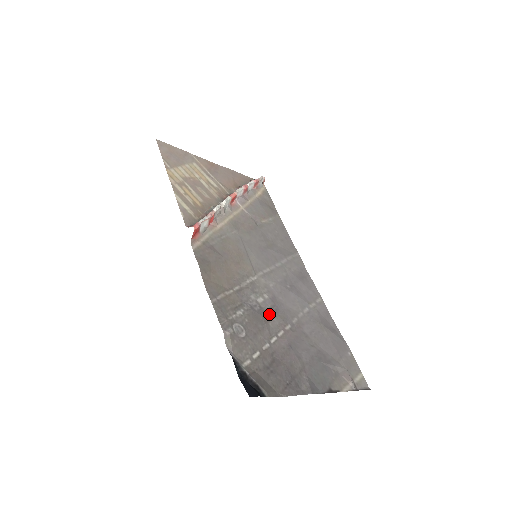
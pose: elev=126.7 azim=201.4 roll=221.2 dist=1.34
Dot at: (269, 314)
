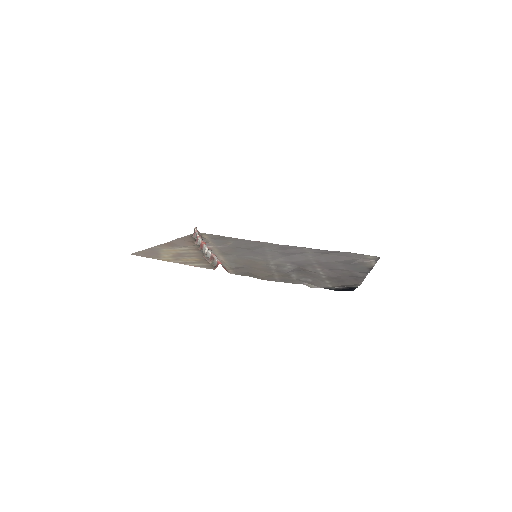
Dot at: (302, 268)
